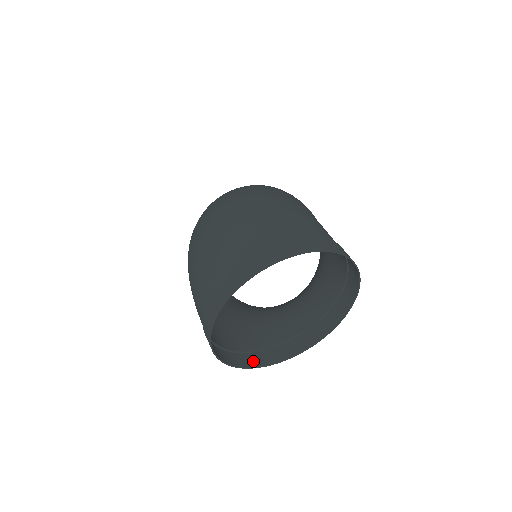
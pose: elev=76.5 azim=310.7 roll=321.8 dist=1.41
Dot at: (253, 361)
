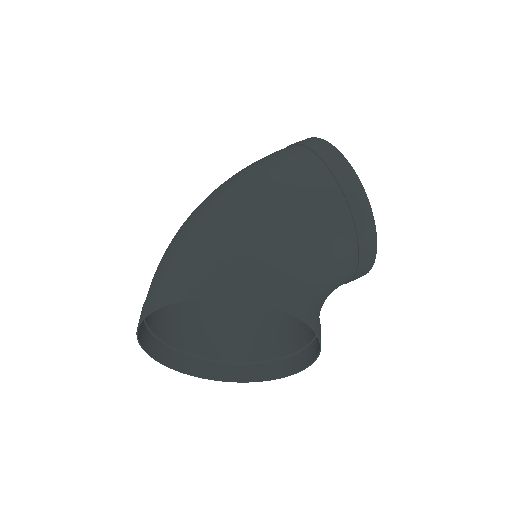
Dot at: (274, 371)
